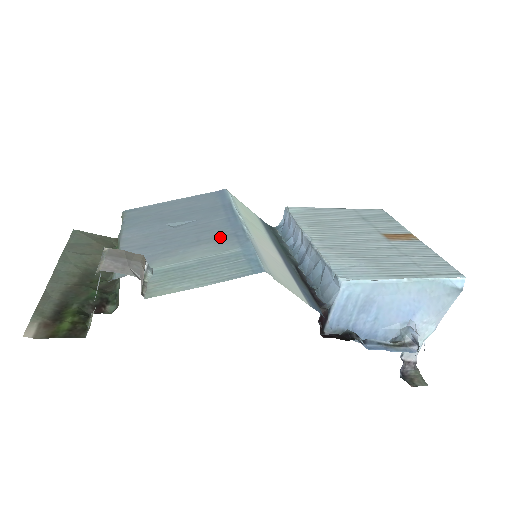
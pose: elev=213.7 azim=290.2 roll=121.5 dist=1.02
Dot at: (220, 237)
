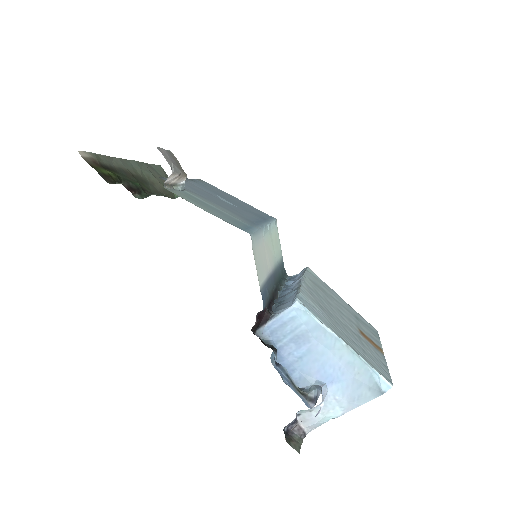
Dot at: (243, 217)
